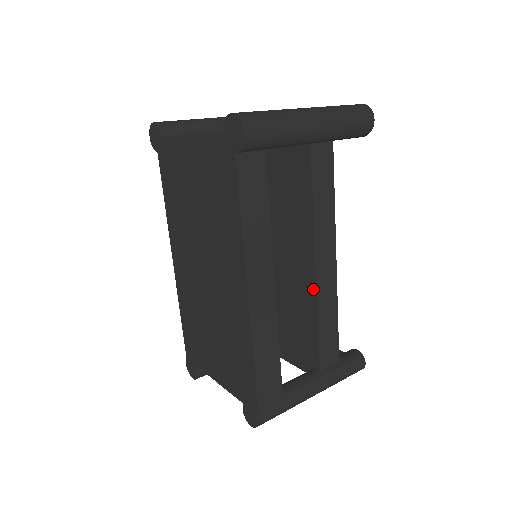
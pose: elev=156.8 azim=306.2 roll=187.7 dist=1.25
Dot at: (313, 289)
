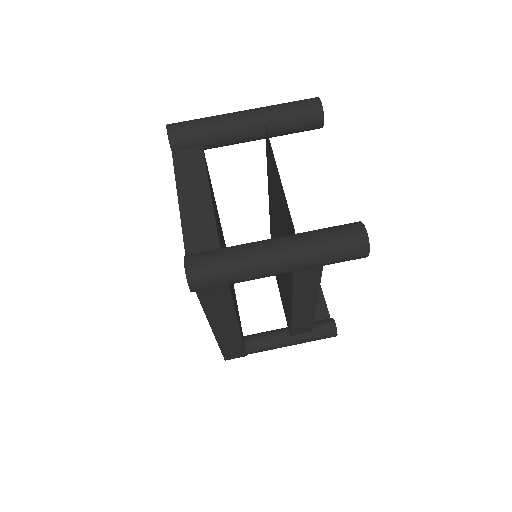
Dot at: (291, 306)
